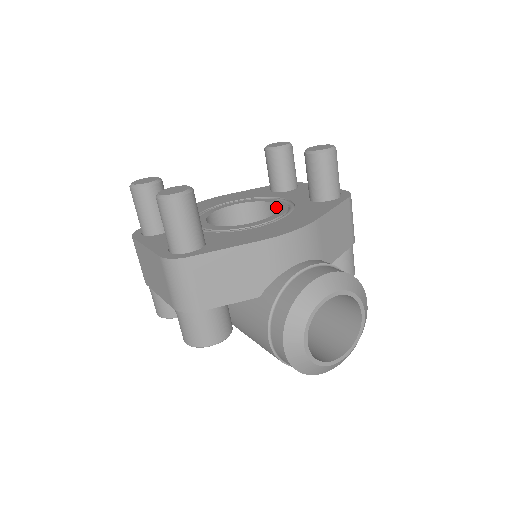
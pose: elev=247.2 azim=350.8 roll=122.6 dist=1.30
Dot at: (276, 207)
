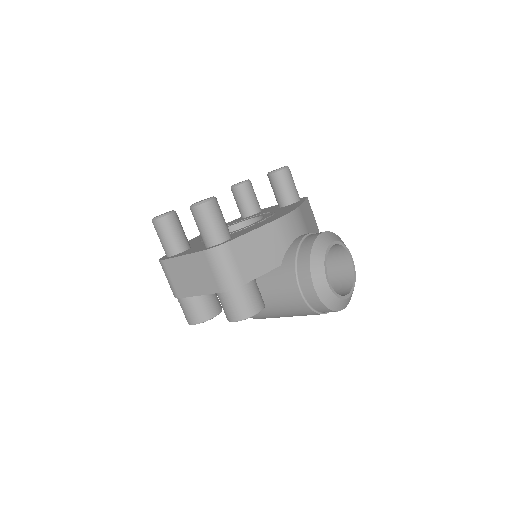
Dot at: (258, 219)
